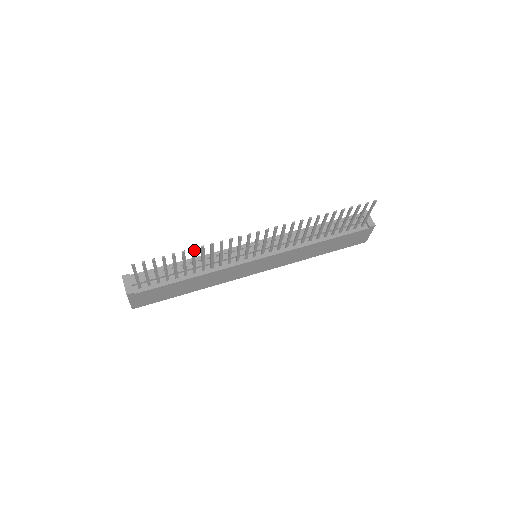
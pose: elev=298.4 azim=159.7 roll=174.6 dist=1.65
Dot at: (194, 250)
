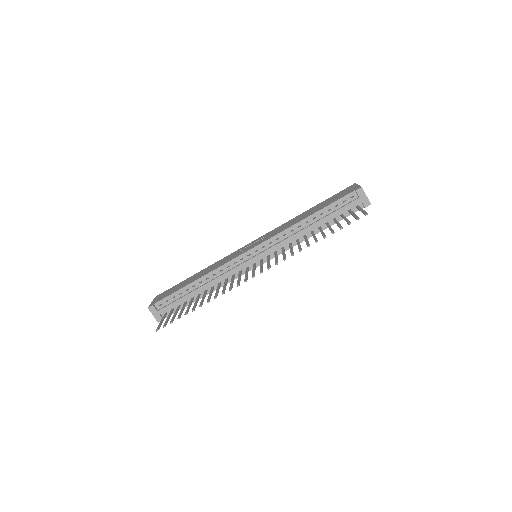
Dot at: occluded
